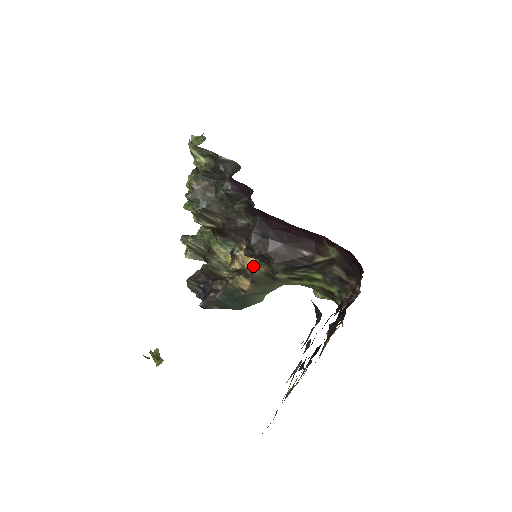
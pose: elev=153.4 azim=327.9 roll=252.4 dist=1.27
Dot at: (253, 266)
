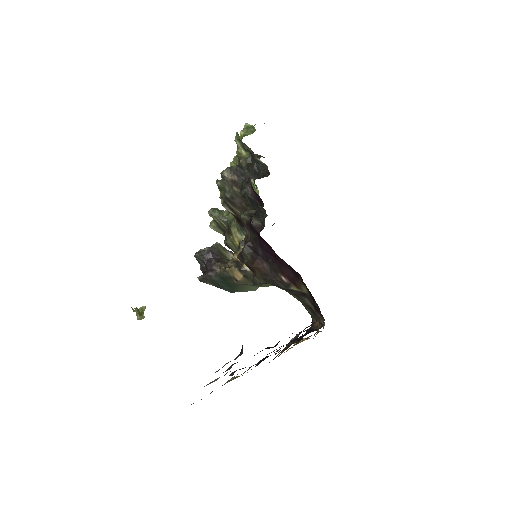
Dot at: occluded
